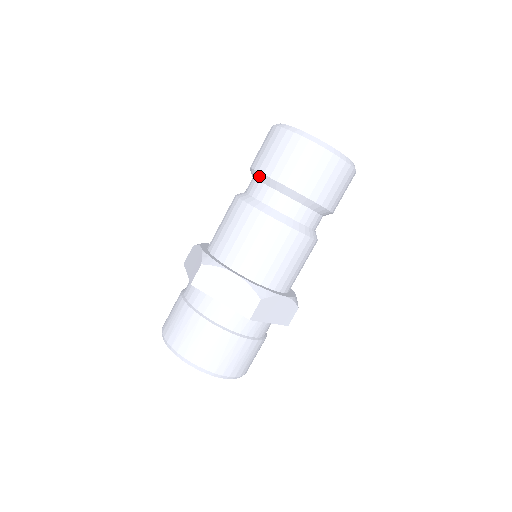
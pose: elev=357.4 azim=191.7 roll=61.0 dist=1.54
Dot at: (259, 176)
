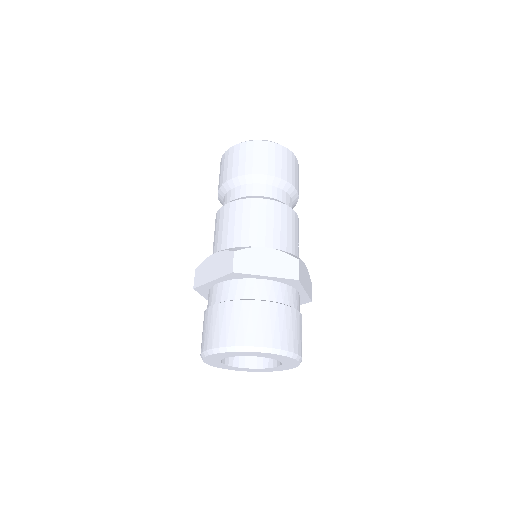
Dot at: (220, 198)
